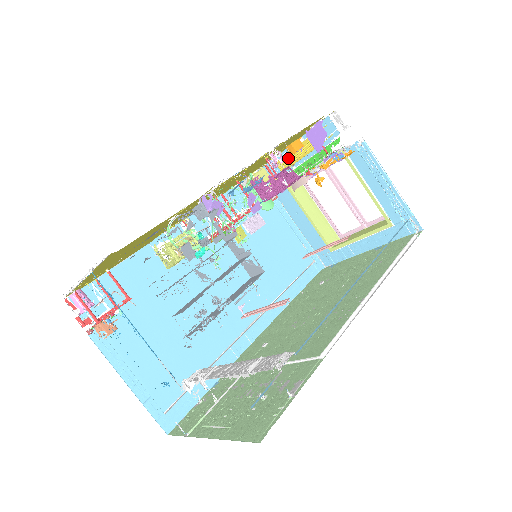
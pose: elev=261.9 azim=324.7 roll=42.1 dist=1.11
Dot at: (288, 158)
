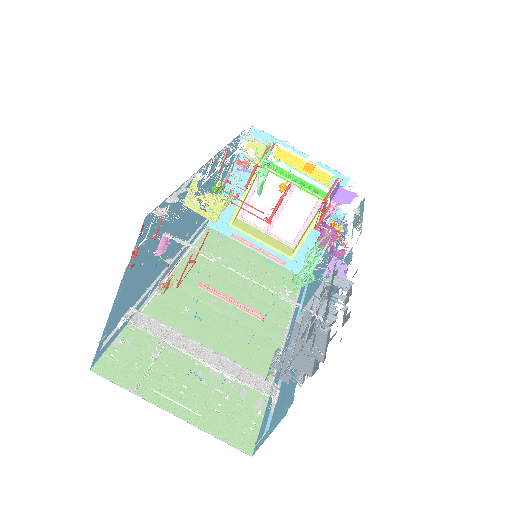
Dot at: (292, 158)
